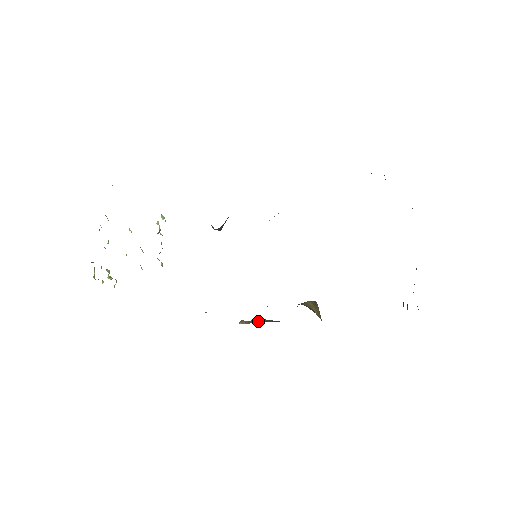
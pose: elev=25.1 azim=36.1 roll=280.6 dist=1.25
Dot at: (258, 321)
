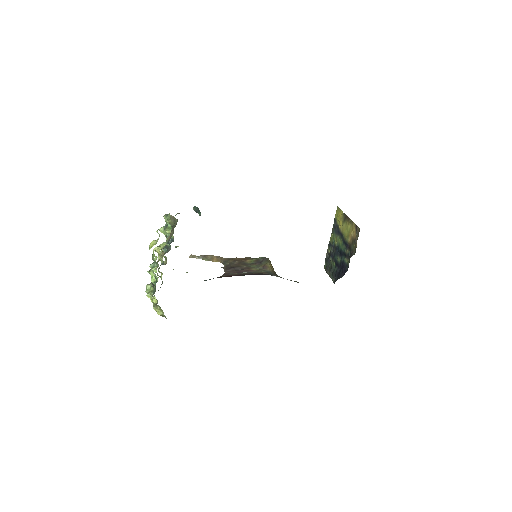
Dot at: (211, 259)
